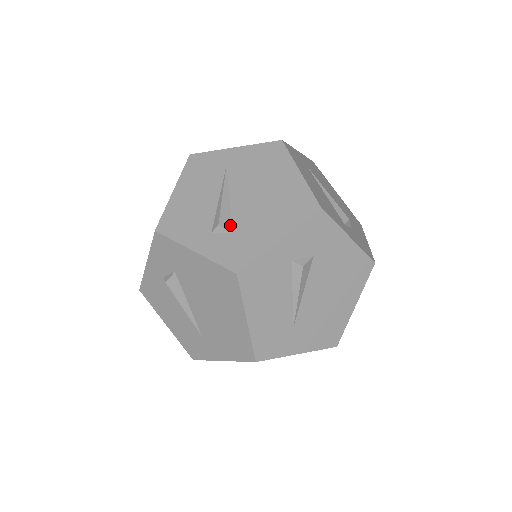
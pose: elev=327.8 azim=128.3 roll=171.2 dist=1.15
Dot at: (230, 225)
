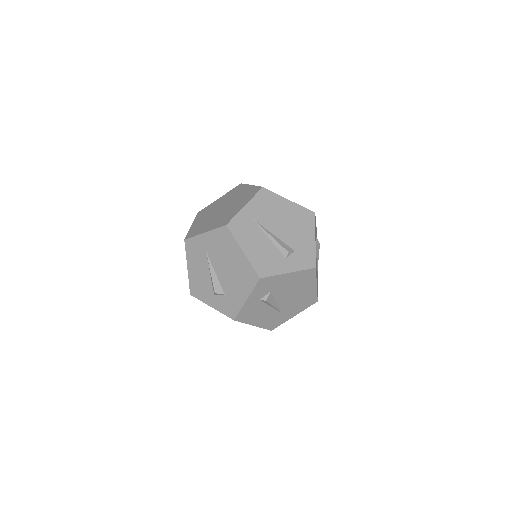
Dot at: (290, 248)
